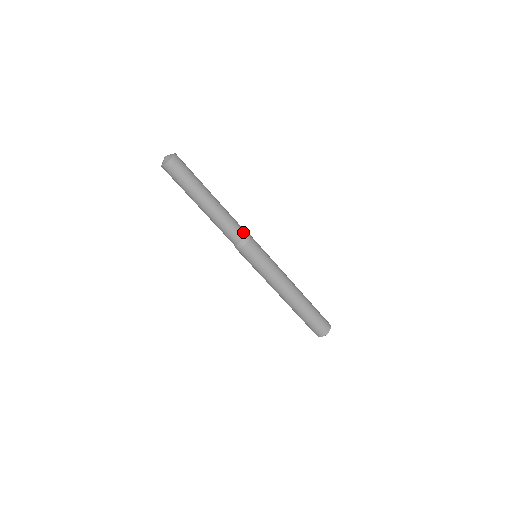
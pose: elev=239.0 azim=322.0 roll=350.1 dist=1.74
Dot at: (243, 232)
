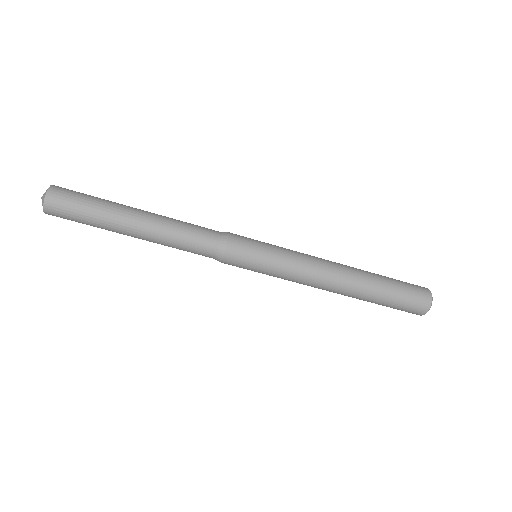
Dot at: (210, 249)
